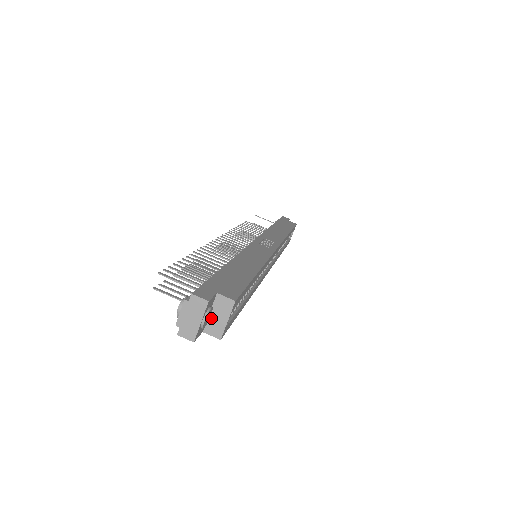
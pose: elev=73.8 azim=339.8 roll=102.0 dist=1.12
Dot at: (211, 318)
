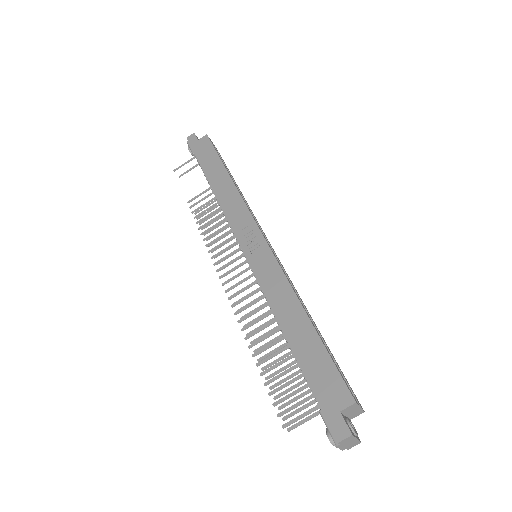
Dot at: (348, 416)
